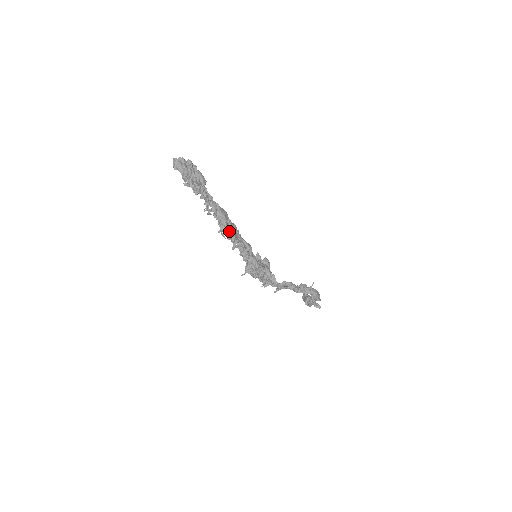
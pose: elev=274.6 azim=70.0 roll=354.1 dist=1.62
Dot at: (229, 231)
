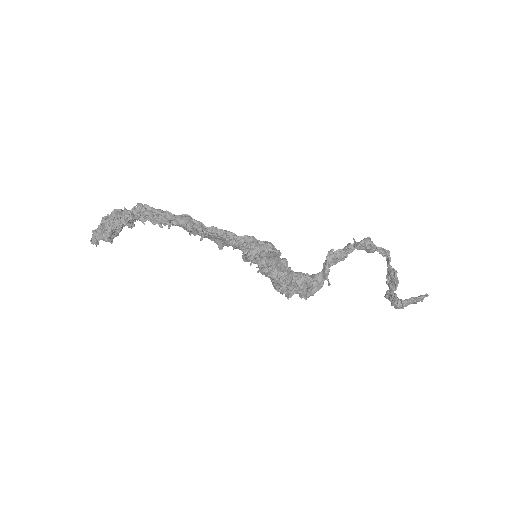
Dot at: (177, 216)
